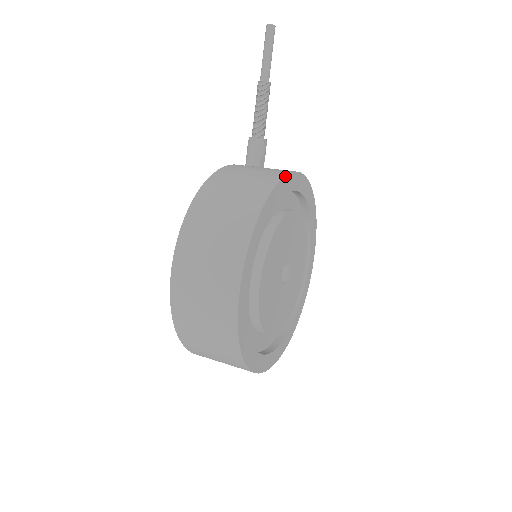
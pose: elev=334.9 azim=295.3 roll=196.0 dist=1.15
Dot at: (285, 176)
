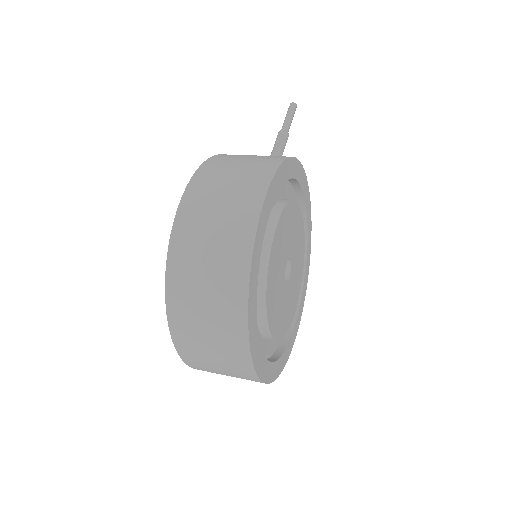
Dot at: (304, 170)
